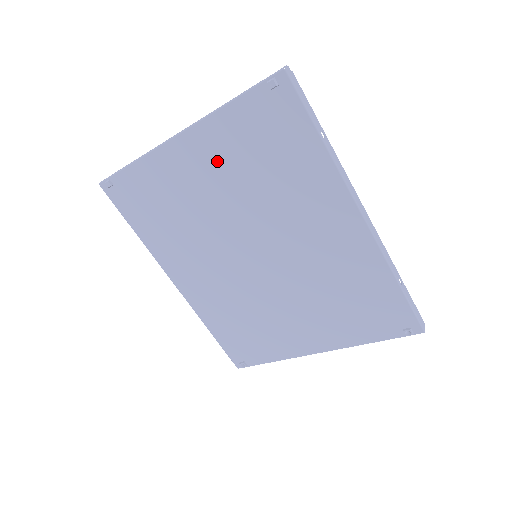
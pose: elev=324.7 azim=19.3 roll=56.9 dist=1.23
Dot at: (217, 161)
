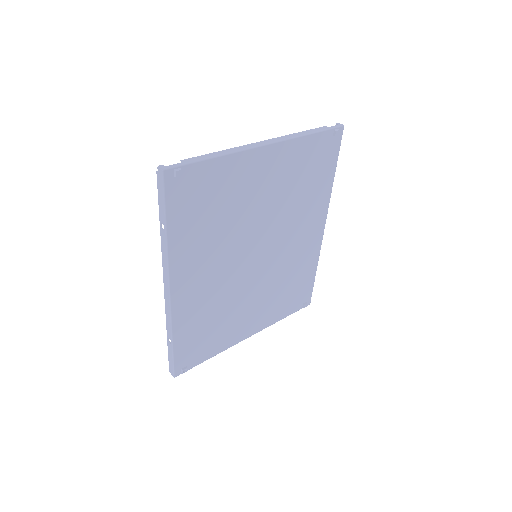
Dot at: (279, 174)
